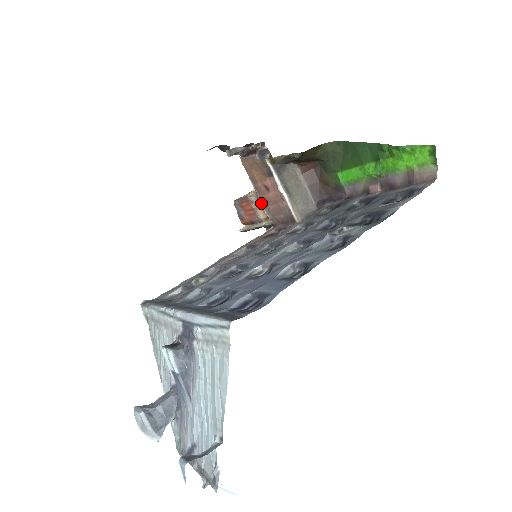
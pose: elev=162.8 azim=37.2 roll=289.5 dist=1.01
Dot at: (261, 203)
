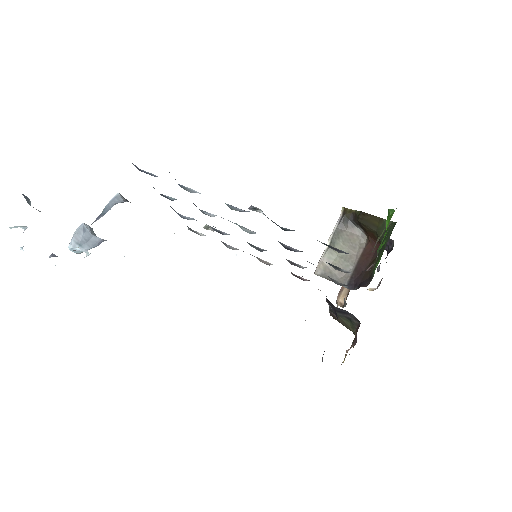
Dot at: occluded
